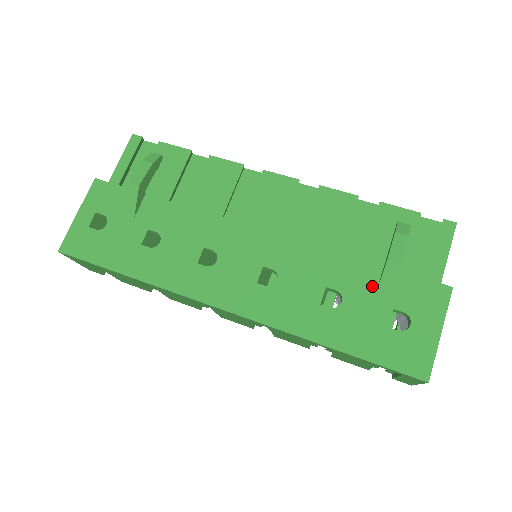
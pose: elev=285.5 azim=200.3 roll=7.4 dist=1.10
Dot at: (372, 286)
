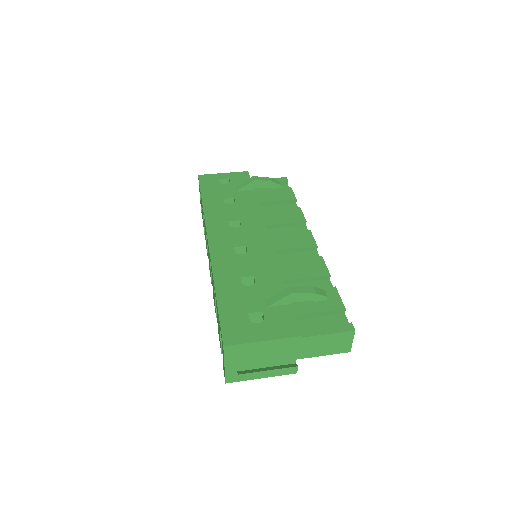
Dot at: (271, 296)
